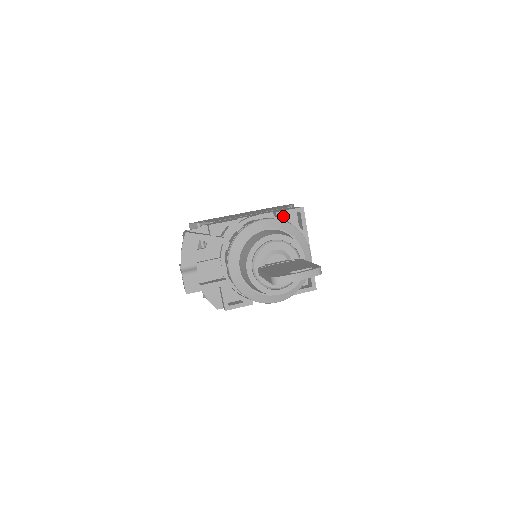
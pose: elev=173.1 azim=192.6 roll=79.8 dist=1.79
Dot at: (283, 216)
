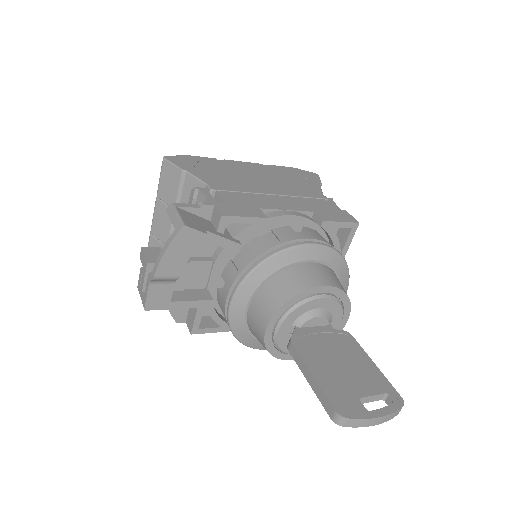
Dot at: (328, 228)
